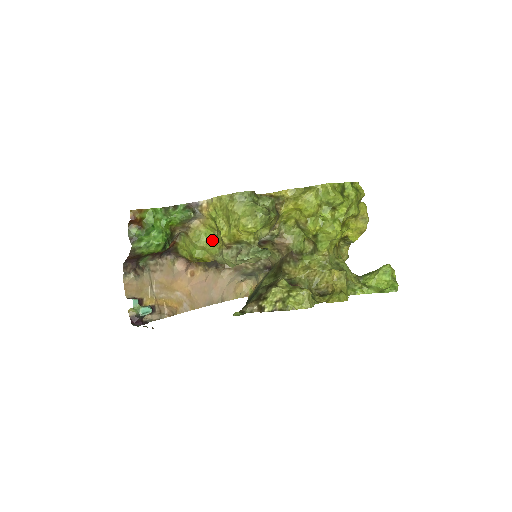
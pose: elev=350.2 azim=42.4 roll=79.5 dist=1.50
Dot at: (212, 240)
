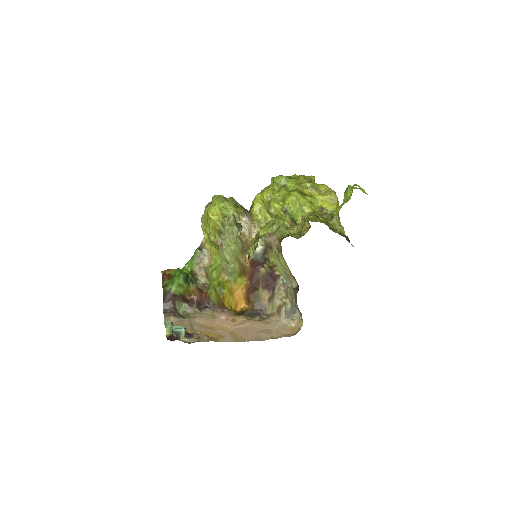
Dot at: occluded
